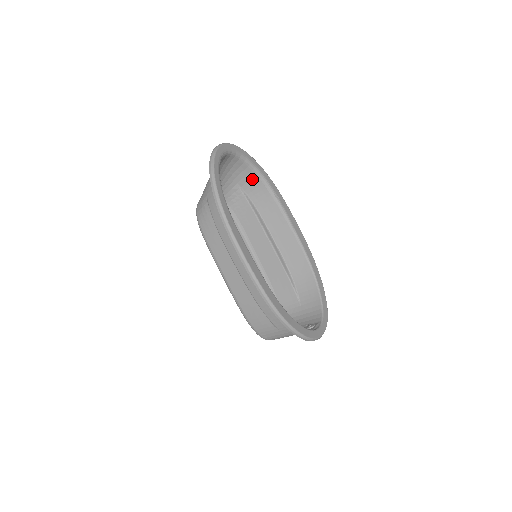
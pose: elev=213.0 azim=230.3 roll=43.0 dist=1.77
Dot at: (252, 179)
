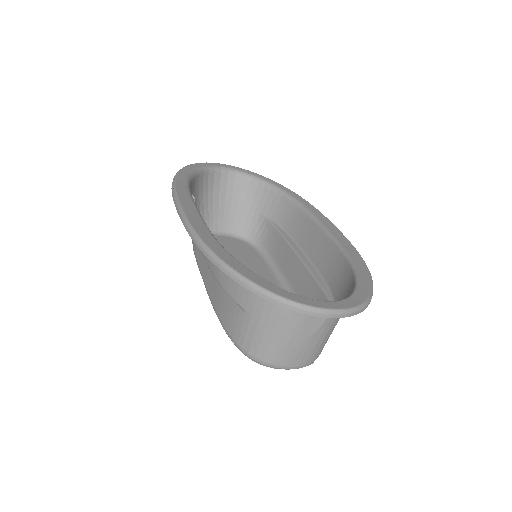
Dot at: (274, 200)
